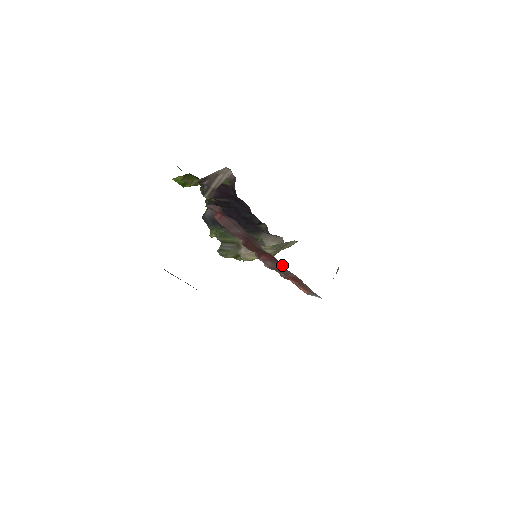
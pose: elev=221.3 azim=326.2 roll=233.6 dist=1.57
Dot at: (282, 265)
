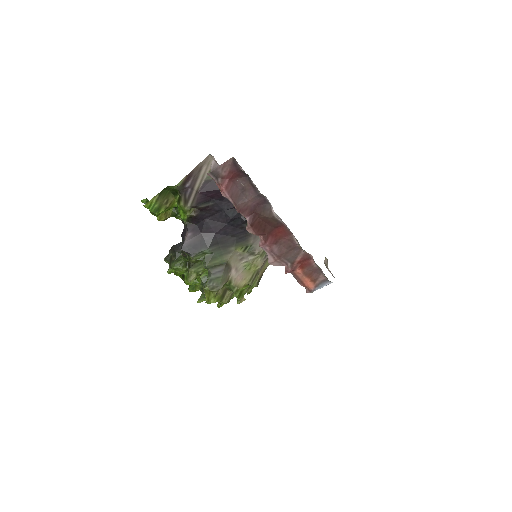
Dot at: (292, 238)
